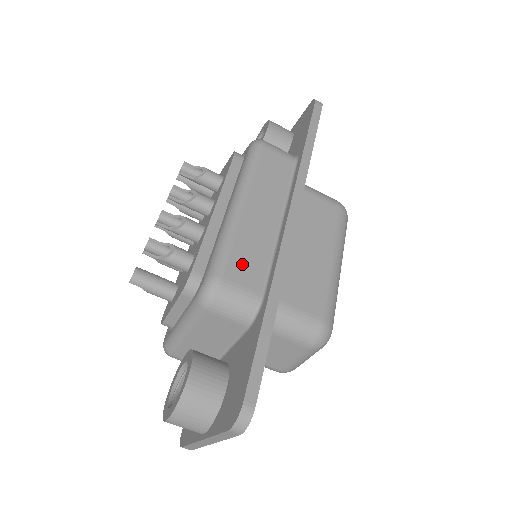
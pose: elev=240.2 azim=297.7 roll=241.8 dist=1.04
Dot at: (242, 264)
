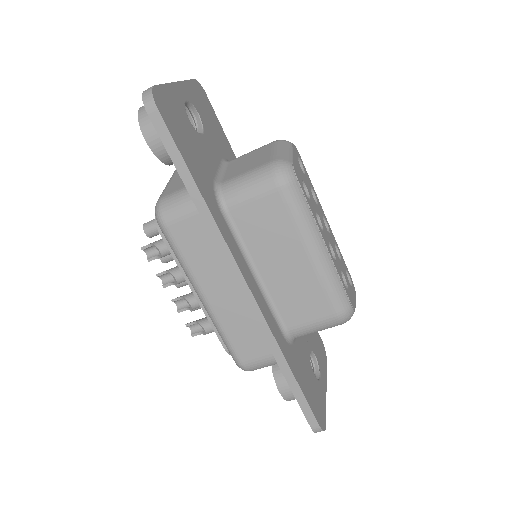
Dot at: (245, 344)
